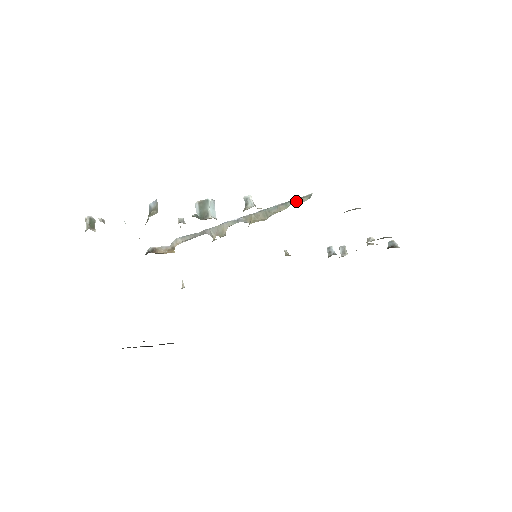
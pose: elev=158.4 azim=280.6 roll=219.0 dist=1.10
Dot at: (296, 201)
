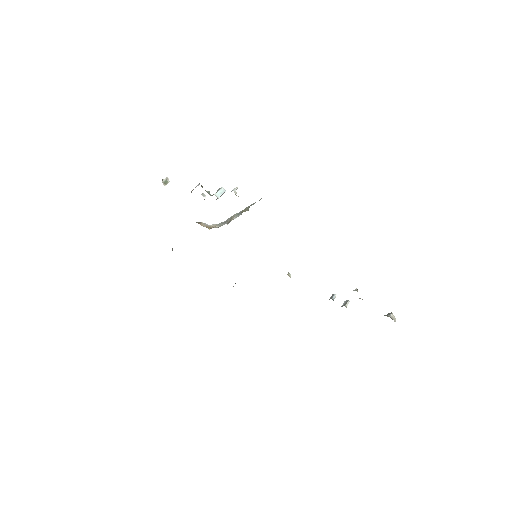
Dot at: occluded
